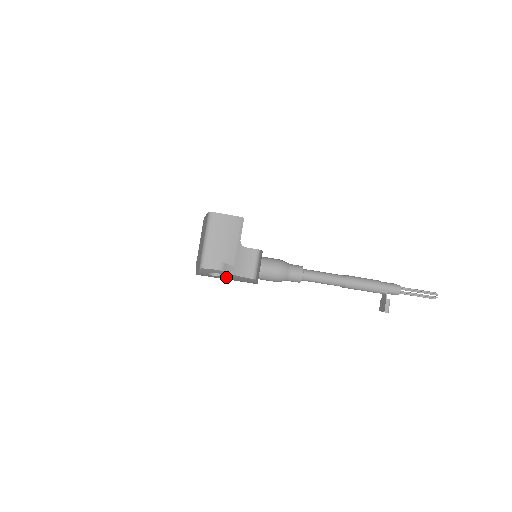
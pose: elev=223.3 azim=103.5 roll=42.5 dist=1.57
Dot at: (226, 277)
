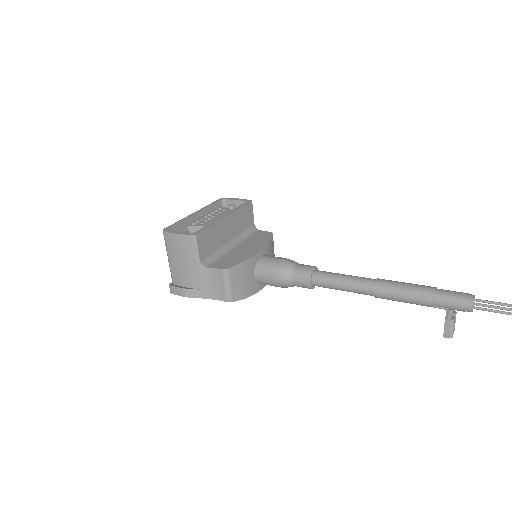
Dot at: occluded
